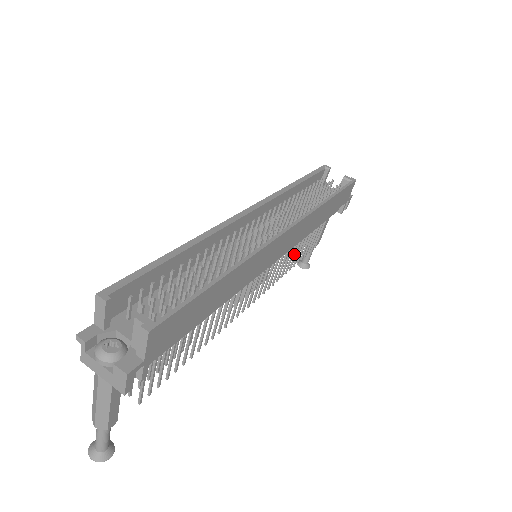
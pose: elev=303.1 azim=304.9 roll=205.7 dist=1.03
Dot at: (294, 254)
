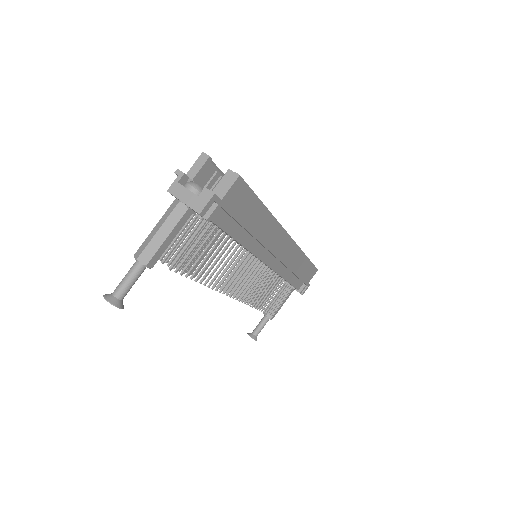
Dot at: (266, 295)
